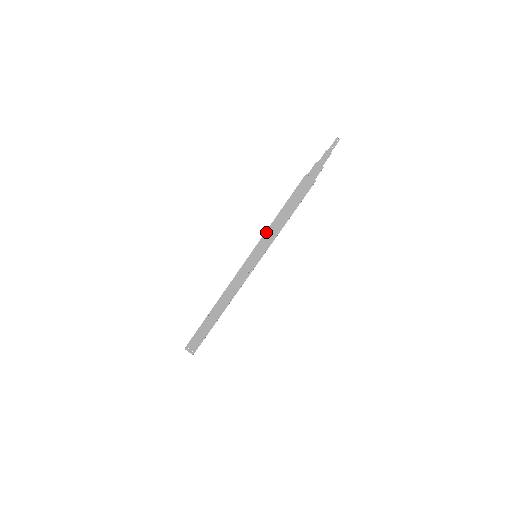
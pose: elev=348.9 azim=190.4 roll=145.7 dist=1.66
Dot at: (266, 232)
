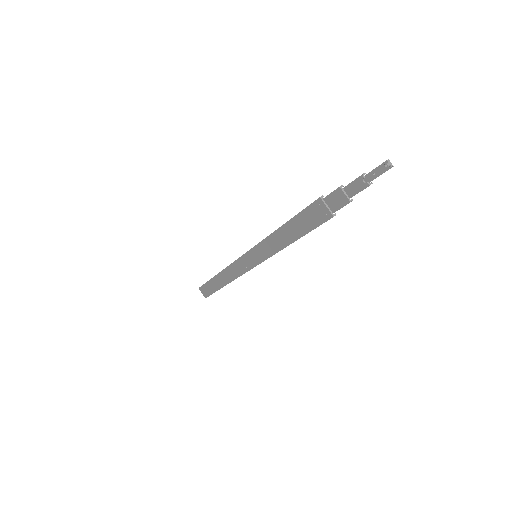
Dot at: (265, 239)
